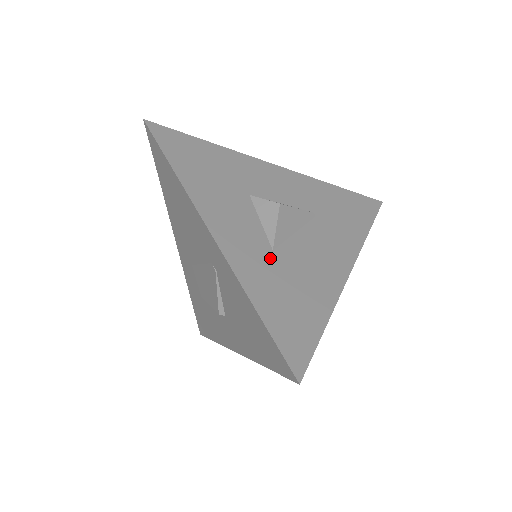
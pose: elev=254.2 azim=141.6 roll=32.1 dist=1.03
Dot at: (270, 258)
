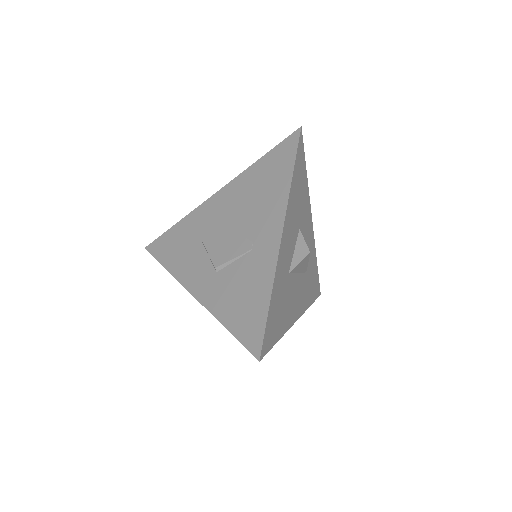
Dot at: (286, 277)
